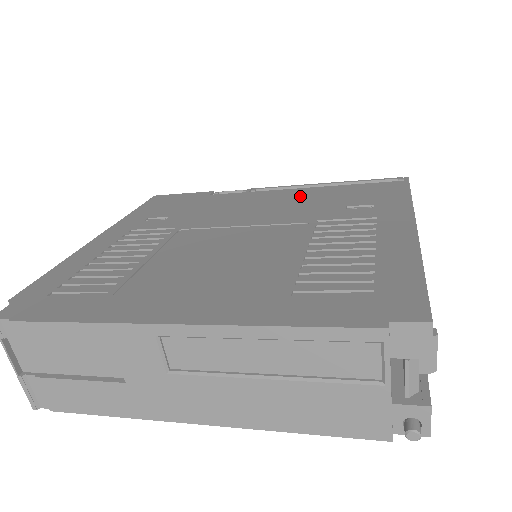
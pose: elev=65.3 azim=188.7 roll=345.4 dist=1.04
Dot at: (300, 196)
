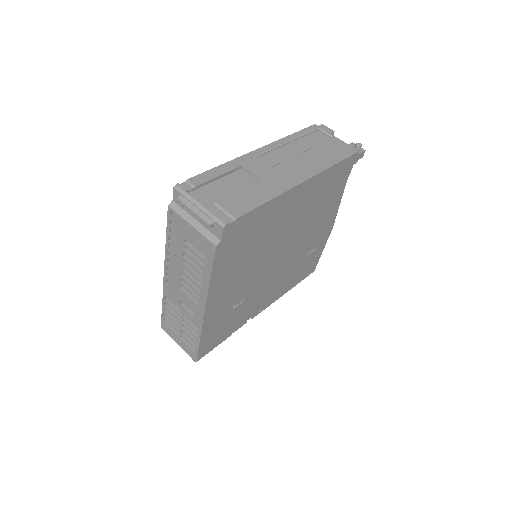
Dot at: occluded
